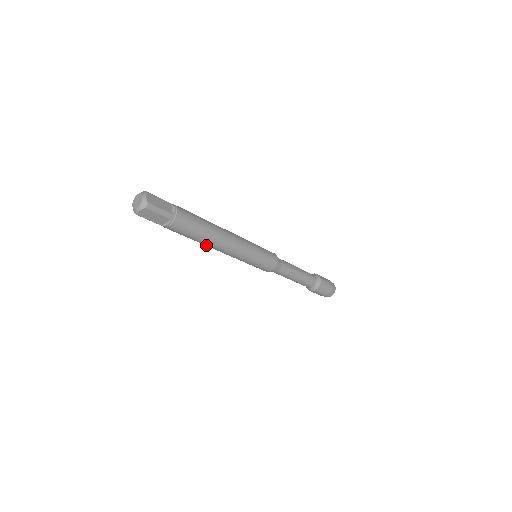
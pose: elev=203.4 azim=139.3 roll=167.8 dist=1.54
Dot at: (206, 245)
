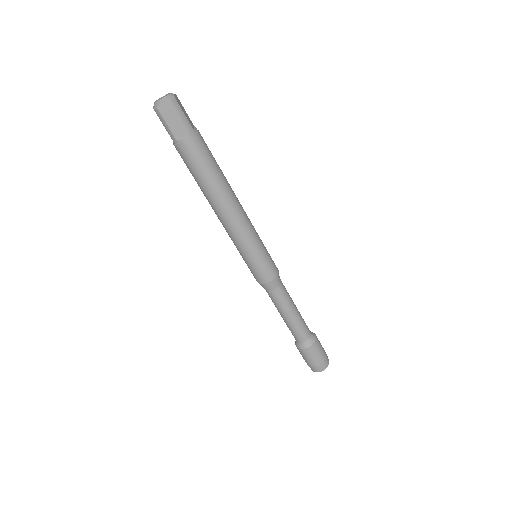
Dot at: (211, 198)
